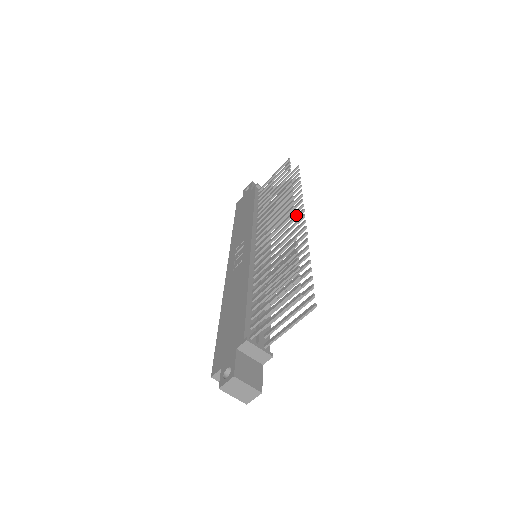
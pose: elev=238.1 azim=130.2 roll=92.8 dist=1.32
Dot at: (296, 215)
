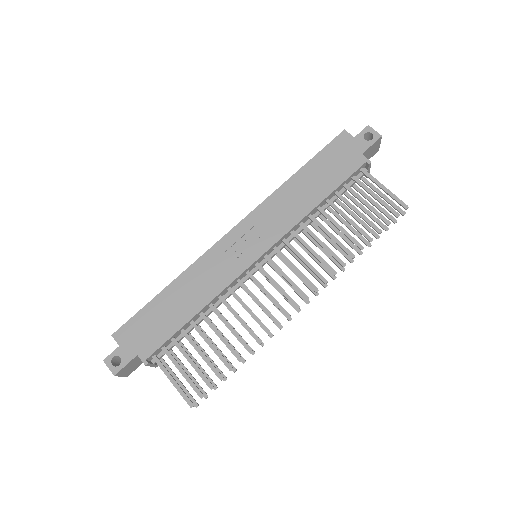
Dot at: occluded
